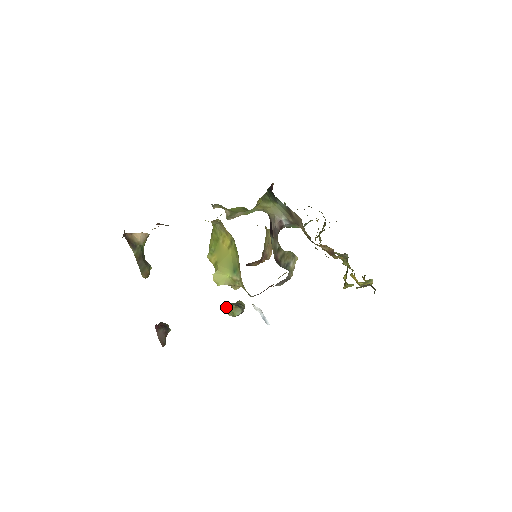
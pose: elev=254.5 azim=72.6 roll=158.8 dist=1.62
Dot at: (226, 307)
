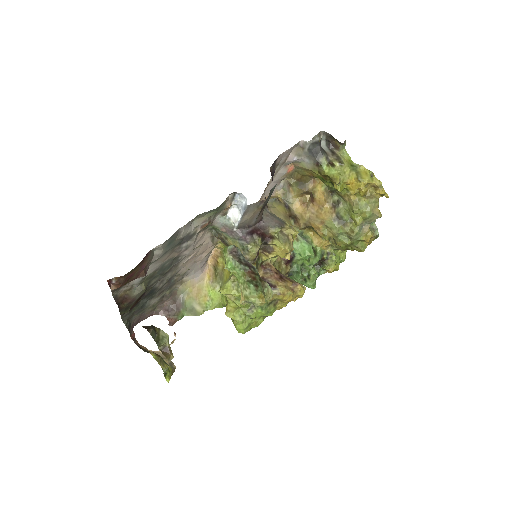
Dot at: (241, 292)
